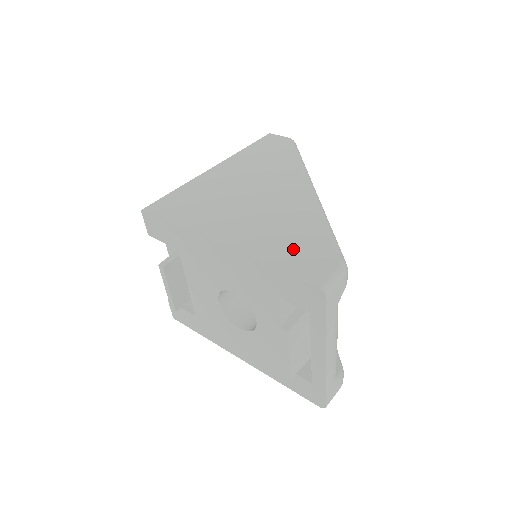
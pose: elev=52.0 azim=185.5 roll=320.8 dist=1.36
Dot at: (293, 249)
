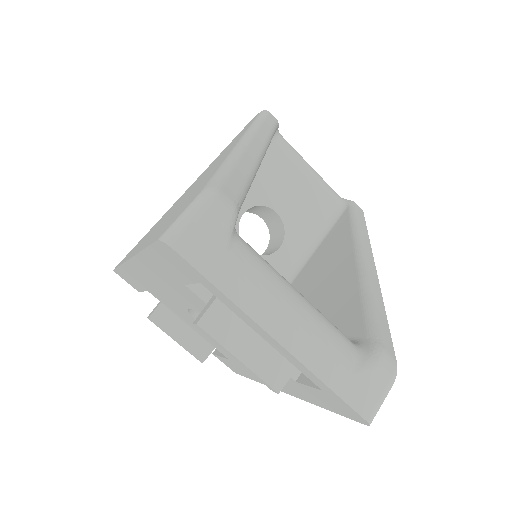
Dot at: (174, 214)
